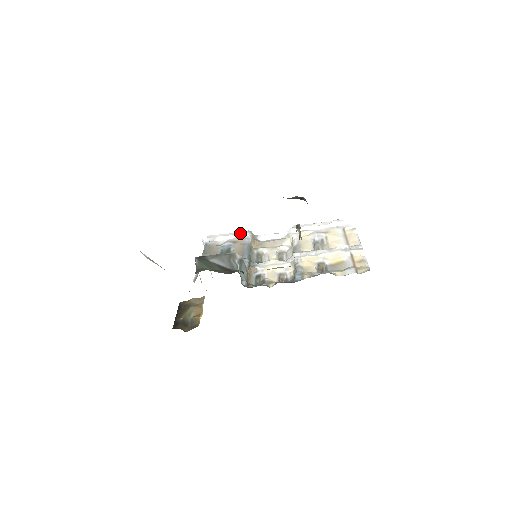
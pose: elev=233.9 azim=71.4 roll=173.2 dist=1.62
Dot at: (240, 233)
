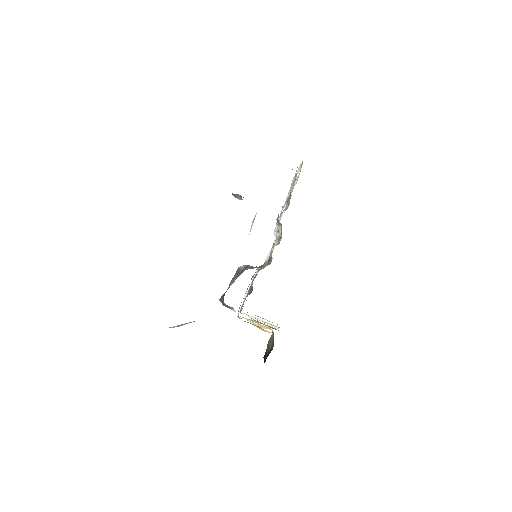
Dot at: occluded
